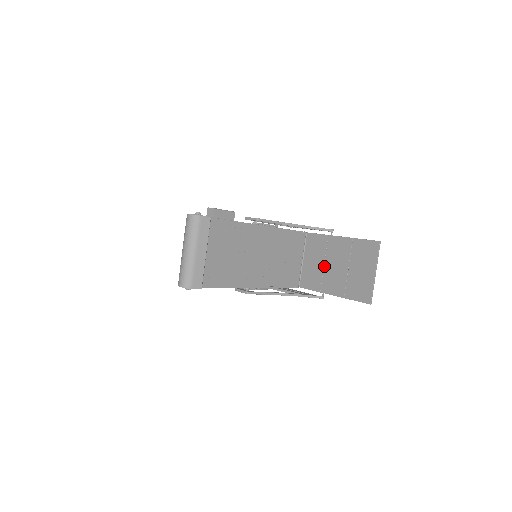
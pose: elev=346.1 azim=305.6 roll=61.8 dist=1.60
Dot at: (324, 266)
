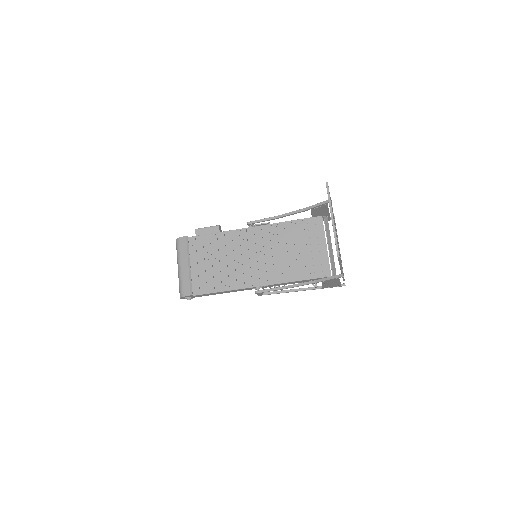
Dot at: occluded
